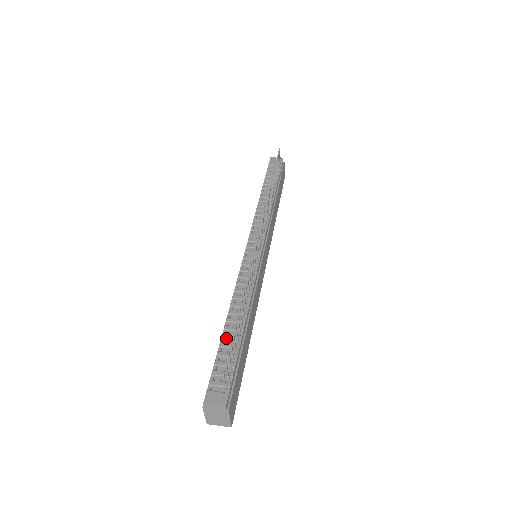
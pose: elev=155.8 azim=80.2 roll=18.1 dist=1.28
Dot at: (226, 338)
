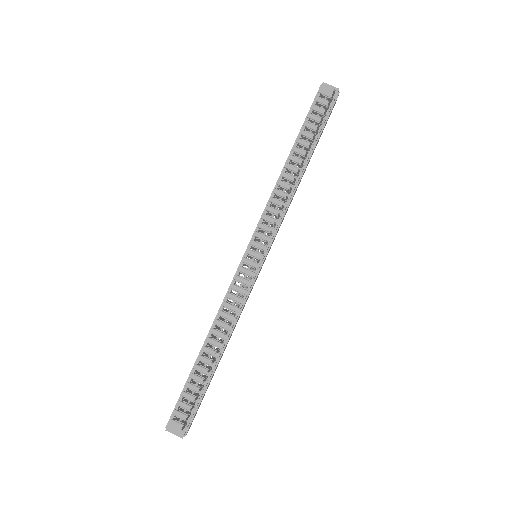
Dot at: (198, 370)
